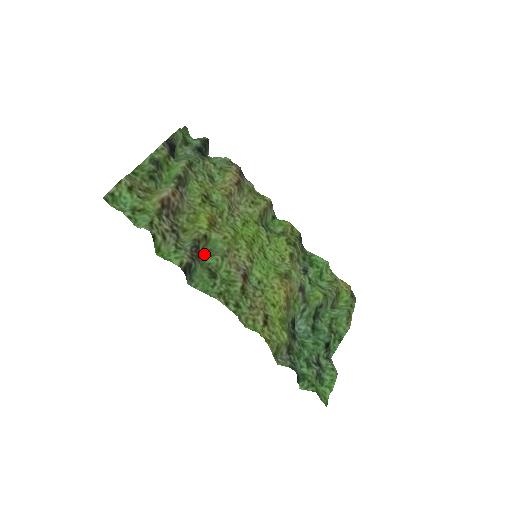
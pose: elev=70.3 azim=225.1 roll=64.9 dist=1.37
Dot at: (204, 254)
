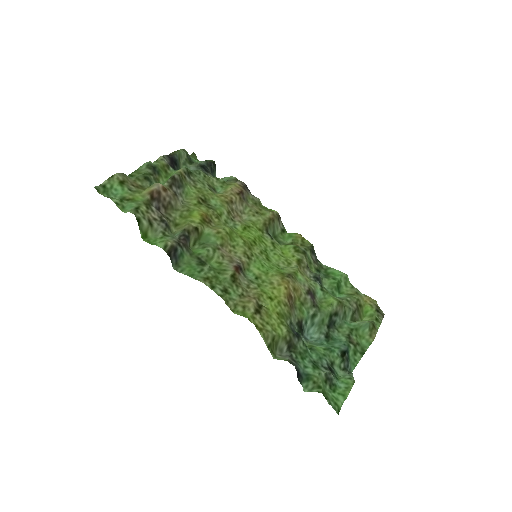
Dot at: (196, 247)
